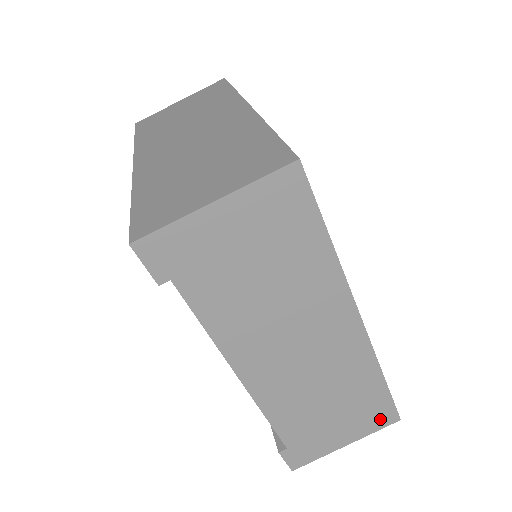
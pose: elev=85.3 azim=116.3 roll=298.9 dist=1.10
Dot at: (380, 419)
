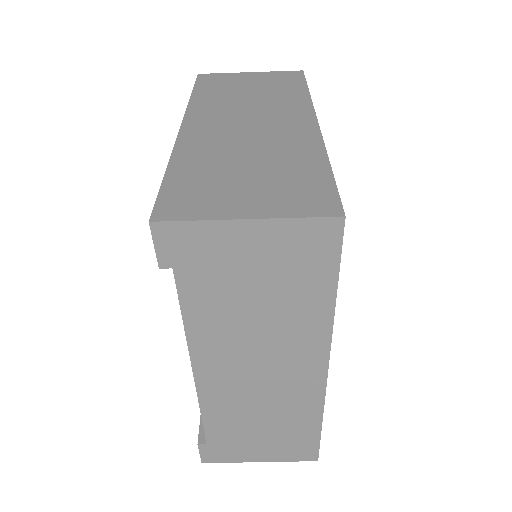
Dot at: (300, 453)
